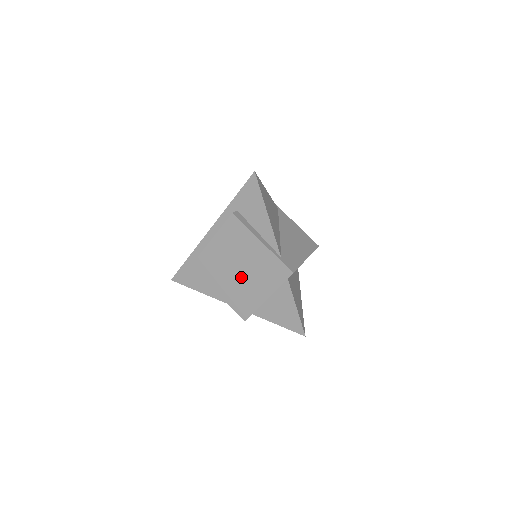
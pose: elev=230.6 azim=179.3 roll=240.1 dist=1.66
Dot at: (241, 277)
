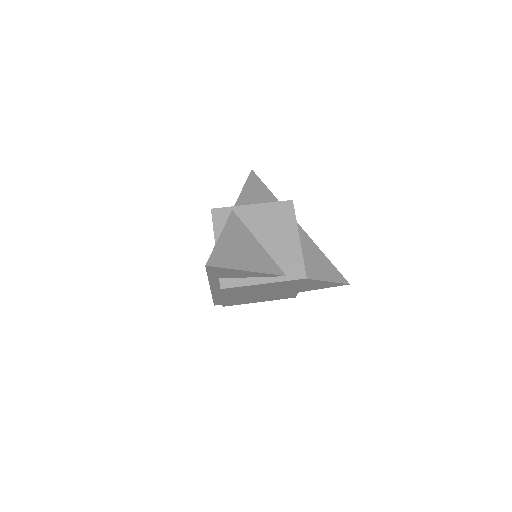
Dot at: (267, 294)
